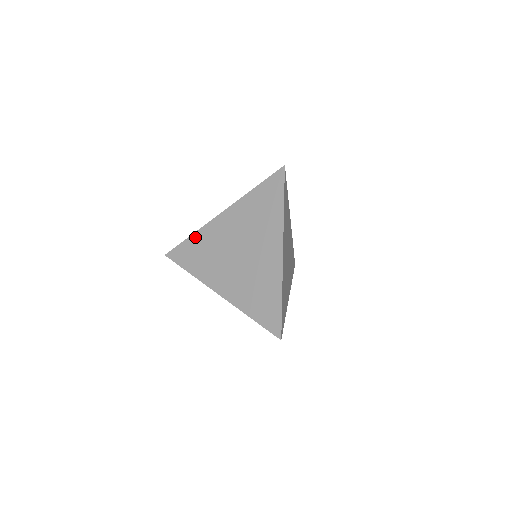
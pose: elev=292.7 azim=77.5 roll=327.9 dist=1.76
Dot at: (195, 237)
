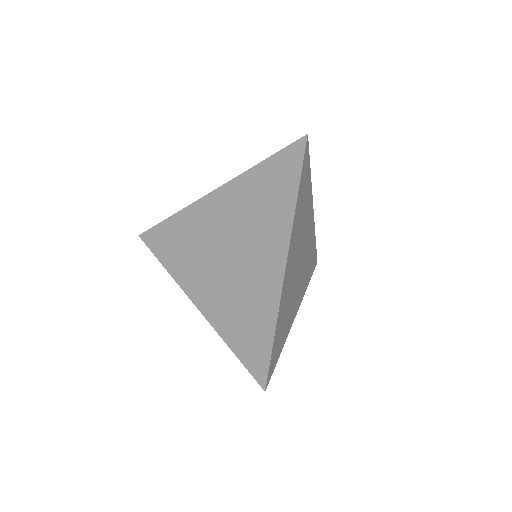
Dot at: (176, 219)
